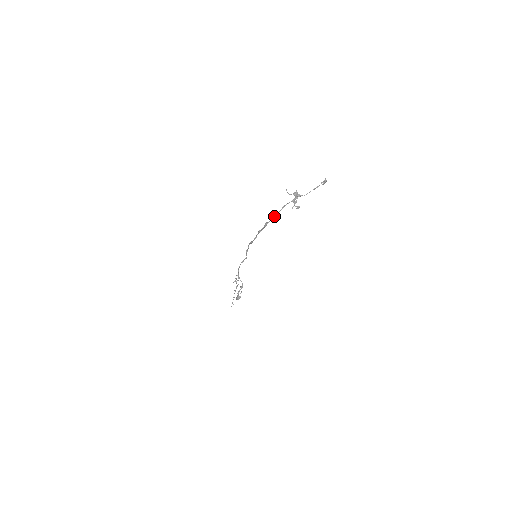
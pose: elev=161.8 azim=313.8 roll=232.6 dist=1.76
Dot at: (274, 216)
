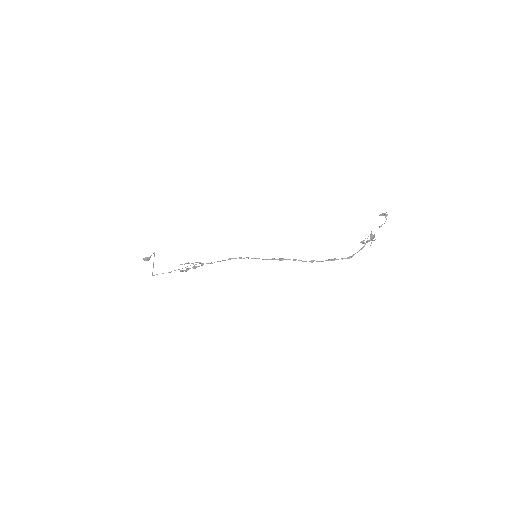
Dot at: occluded
